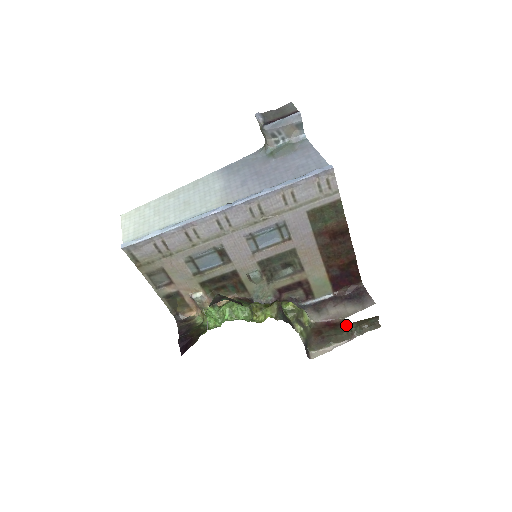
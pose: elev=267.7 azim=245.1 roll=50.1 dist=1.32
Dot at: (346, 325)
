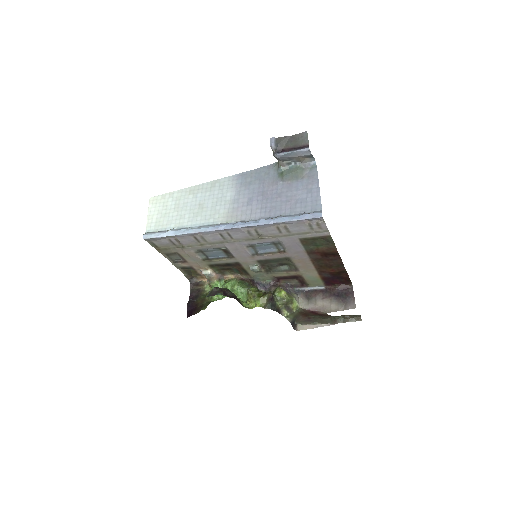
Dot at: occluded
